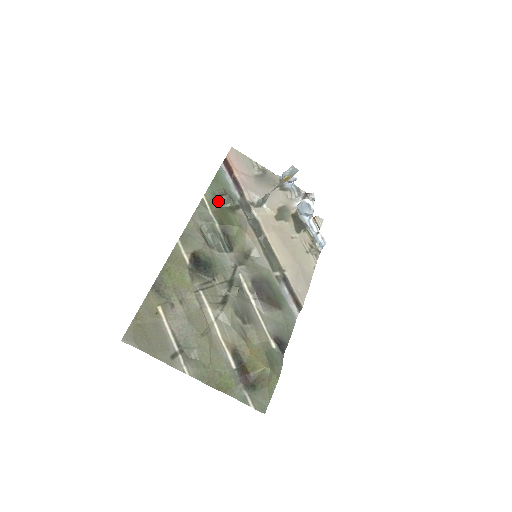
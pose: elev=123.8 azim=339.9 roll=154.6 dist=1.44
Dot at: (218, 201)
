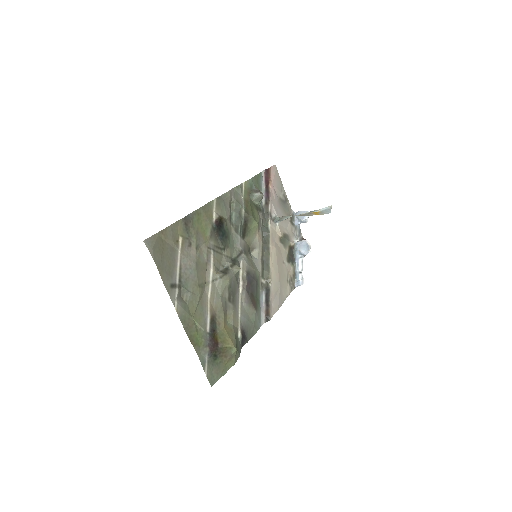
Dot at: (252, 194)
